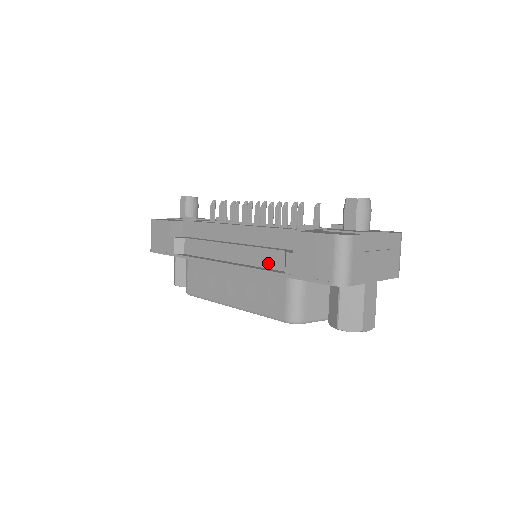
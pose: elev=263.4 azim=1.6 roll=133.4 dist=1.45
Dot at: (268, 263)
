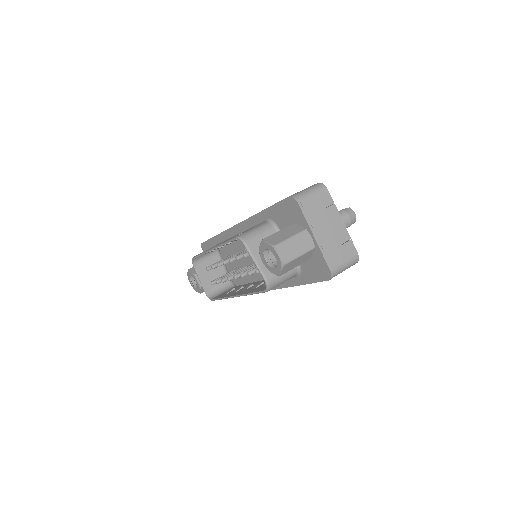
Dot at: occluded
